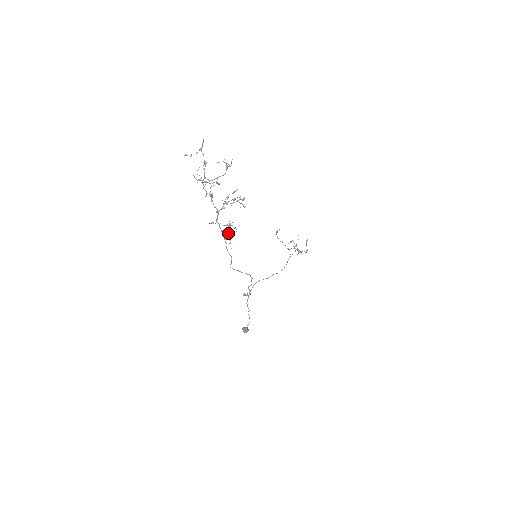
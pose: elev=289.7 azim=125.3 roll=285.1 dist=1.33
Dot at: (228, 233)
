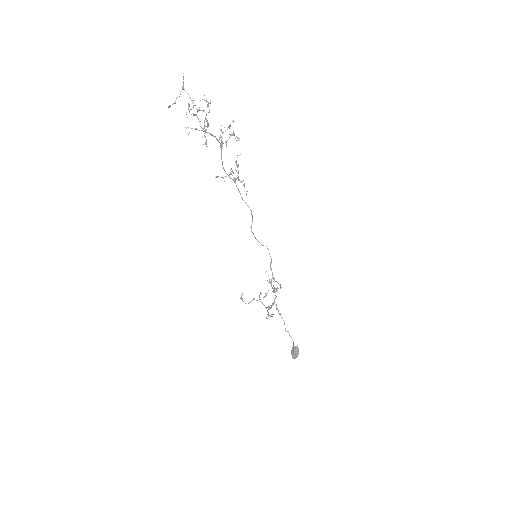
Dot at: (238, 171)
